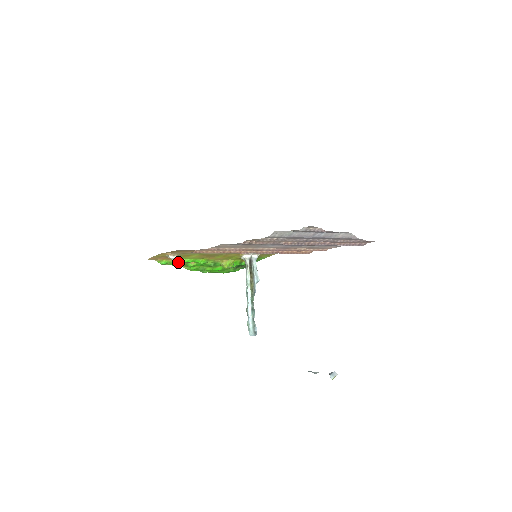
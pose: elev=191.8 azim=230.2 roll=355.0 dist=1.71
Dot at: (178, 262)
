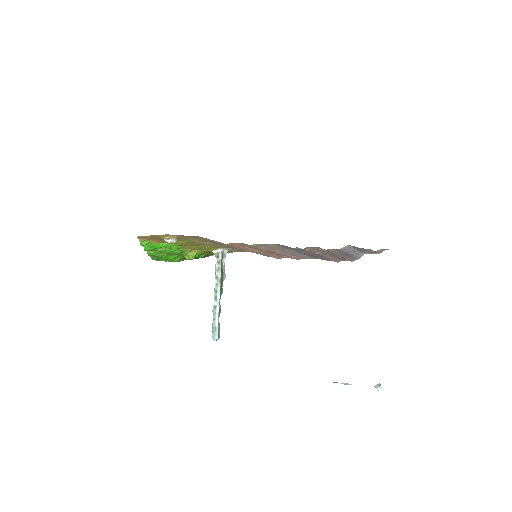
Dot at: (158, 245)
